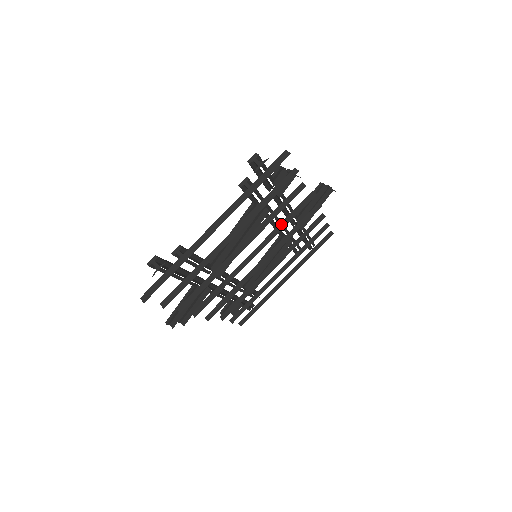
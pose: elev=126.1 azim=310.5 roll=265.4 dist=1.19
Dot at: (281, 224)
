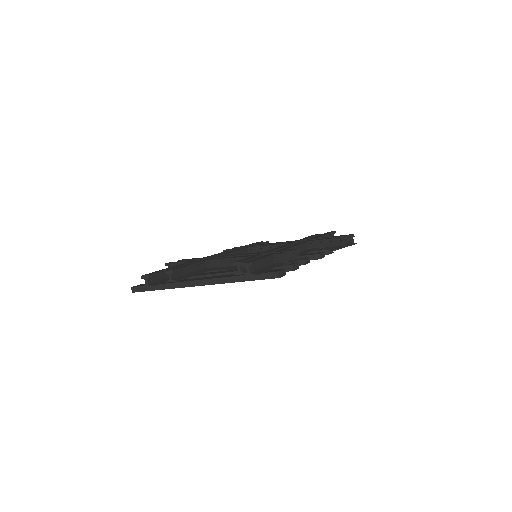
Dot at: occluded
